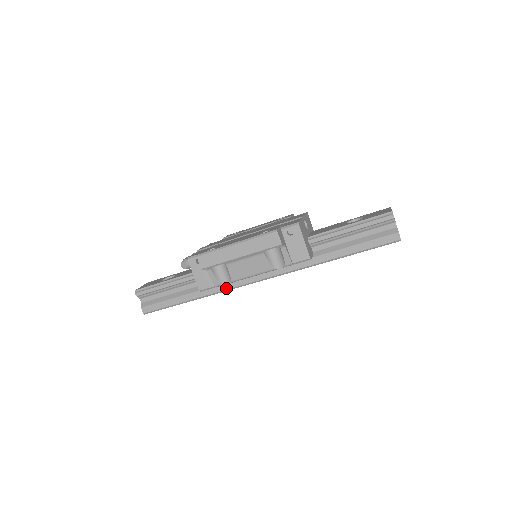
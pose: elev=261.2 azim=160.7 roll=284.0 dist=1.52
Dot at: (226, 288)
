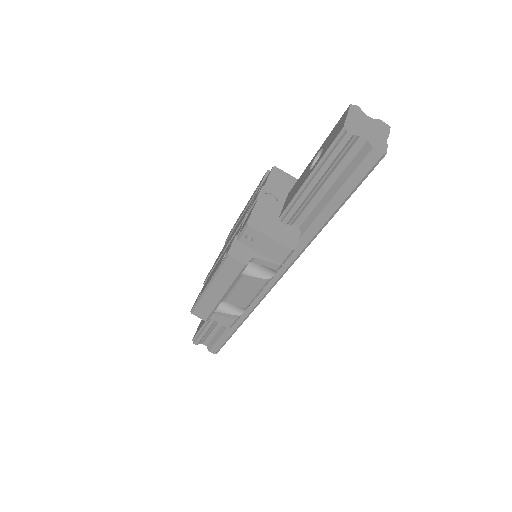
Dot at: (253, 305)
